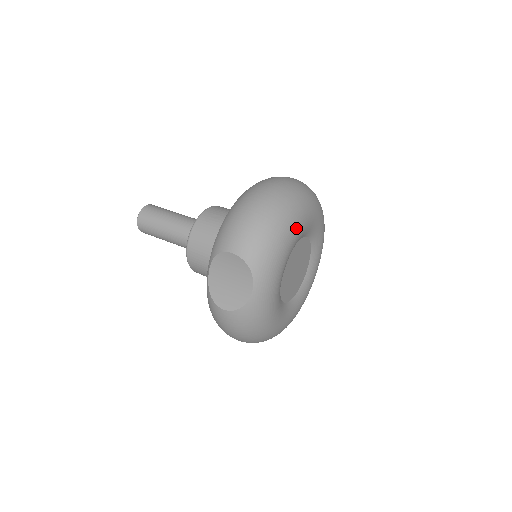
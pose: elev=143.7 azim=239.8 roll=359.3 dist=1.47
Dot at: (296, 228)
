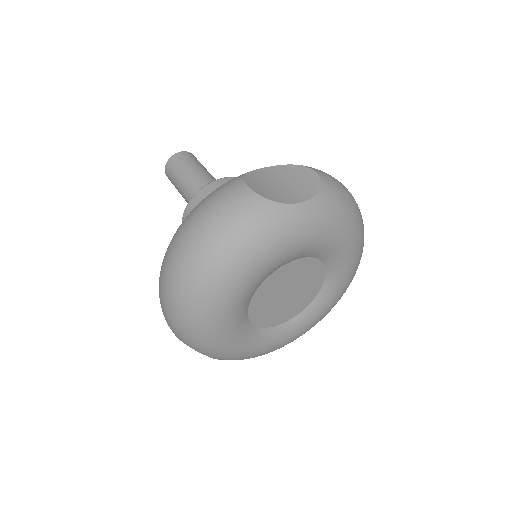
Dot at: (223, 305)
